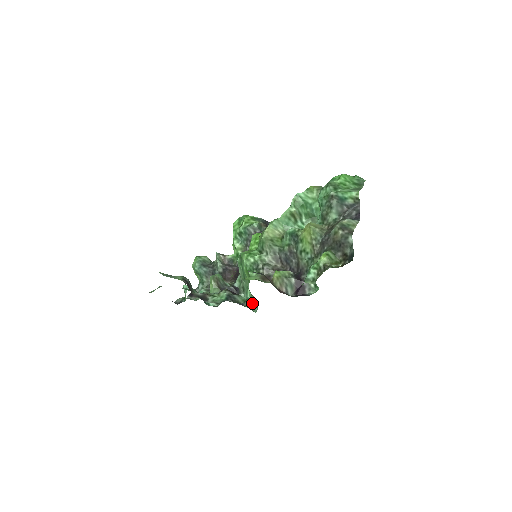
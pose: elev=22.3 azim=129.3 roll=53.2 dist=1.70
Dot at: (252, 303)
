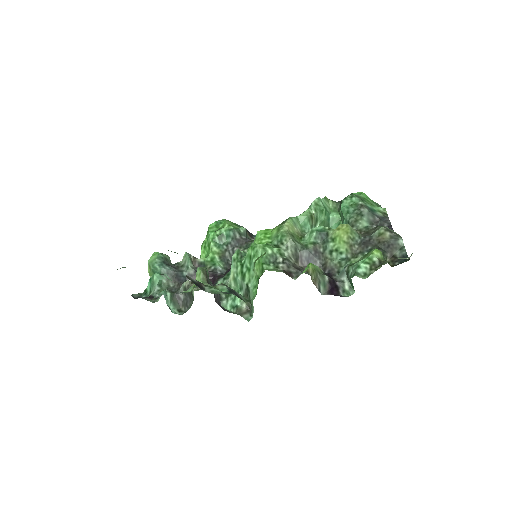
Dot at: (243, 310)
